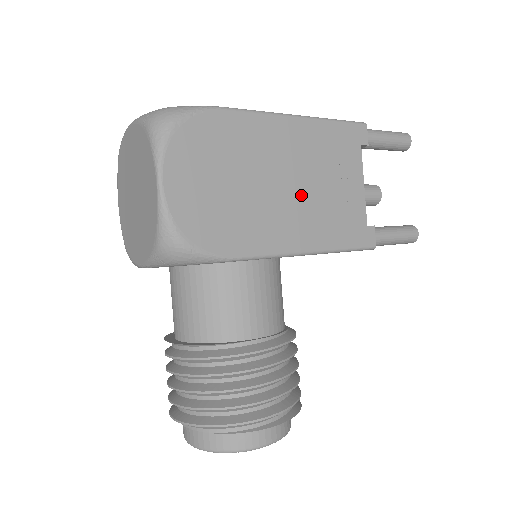
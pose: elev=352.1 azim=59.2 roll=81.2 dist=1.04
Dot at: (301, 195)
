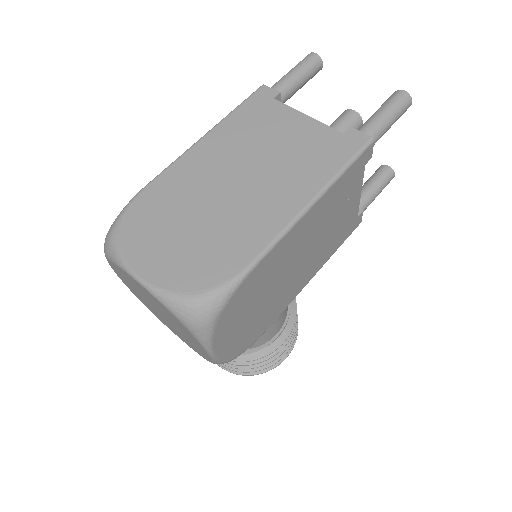
Dot at: (311, 253)
